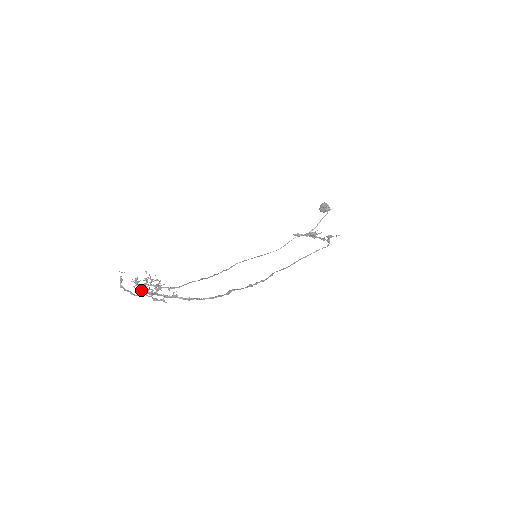
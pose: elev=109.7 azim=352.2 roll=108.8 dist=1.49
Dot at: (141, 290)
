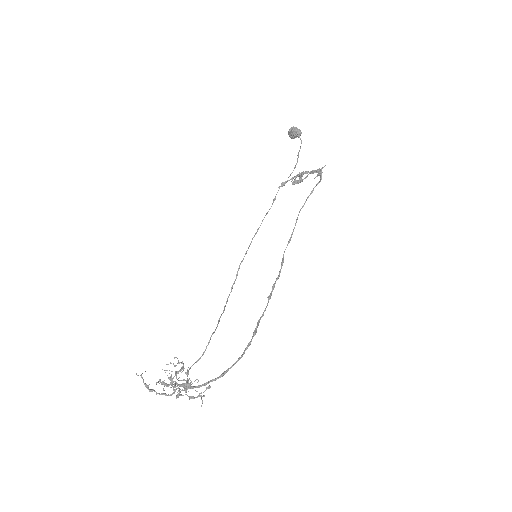
Dot at: occluded
